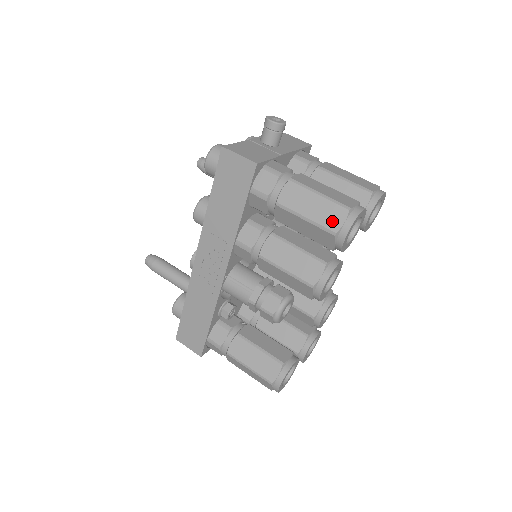
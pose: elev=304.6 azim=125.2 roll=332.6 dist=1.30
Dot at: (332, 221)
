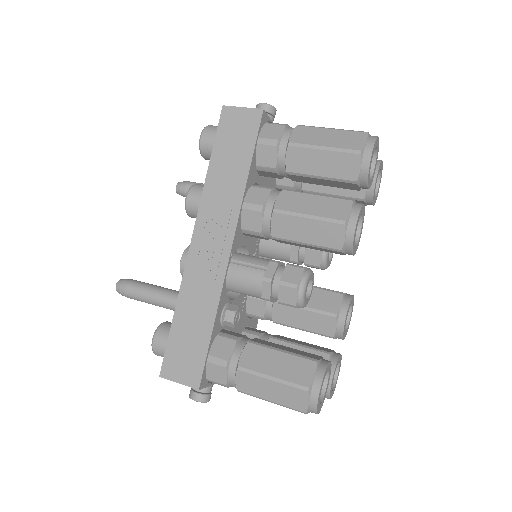
Dot at: (353, 143)
